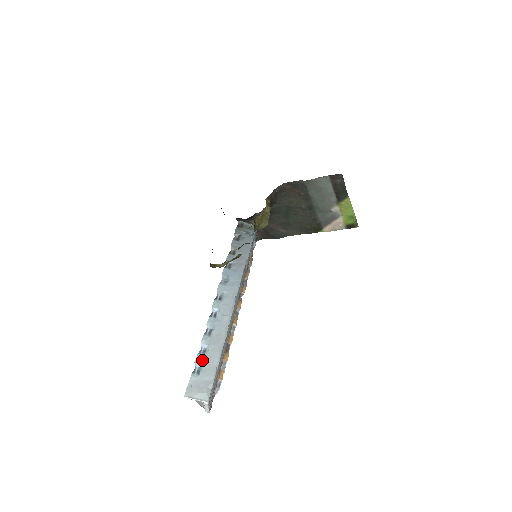
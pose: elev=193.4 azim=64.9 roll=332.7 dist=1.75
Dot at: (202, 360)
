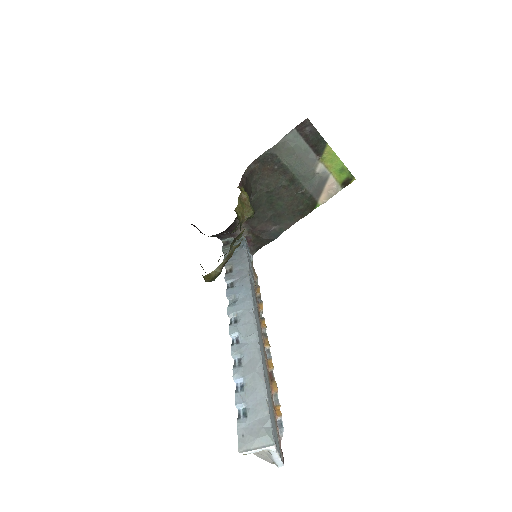
Dot at: (243, 398)
